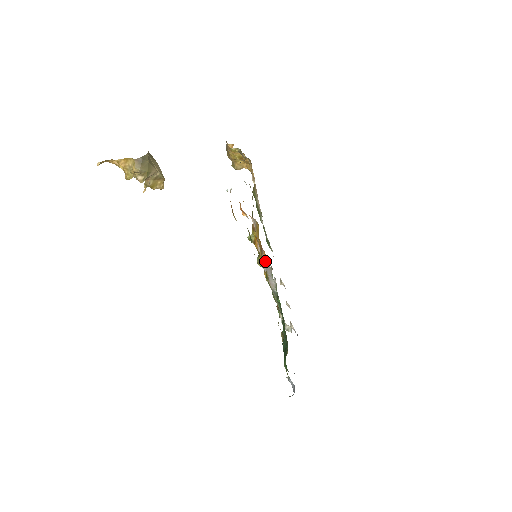
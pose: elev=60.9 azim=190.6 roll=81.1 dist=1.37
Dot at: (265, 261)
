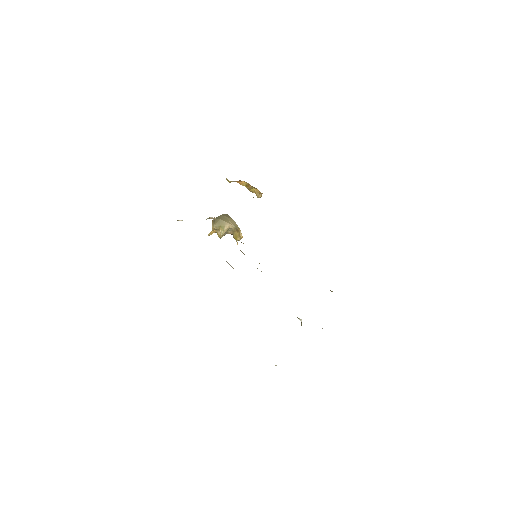
Dot at: occluded
